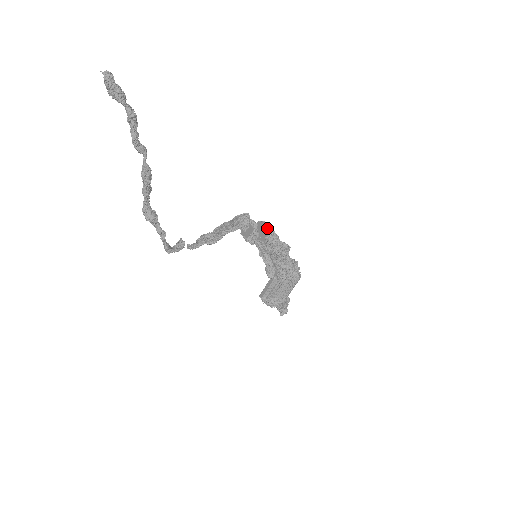
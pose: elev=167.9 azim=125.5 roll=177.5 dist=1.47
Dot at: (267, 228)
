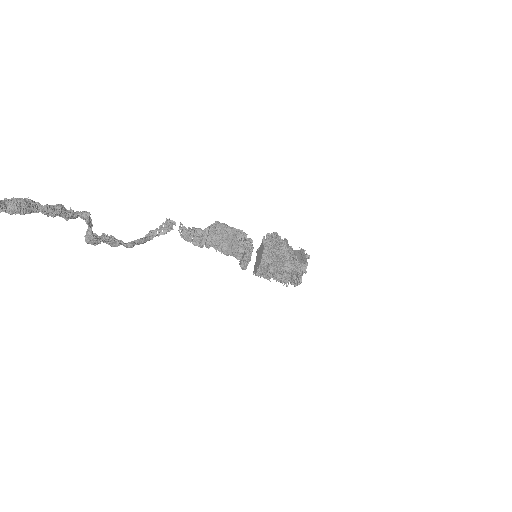
Dot at: (260, 268)
